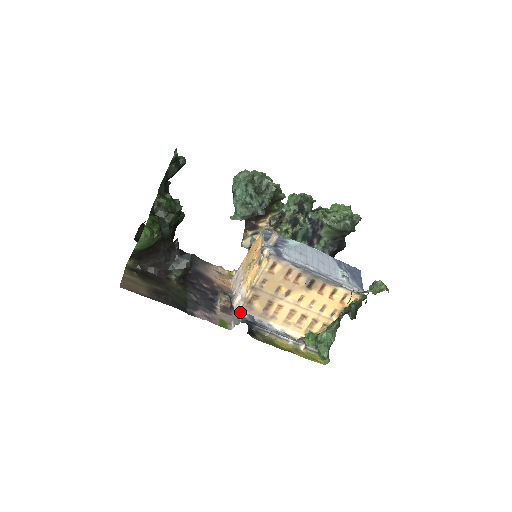
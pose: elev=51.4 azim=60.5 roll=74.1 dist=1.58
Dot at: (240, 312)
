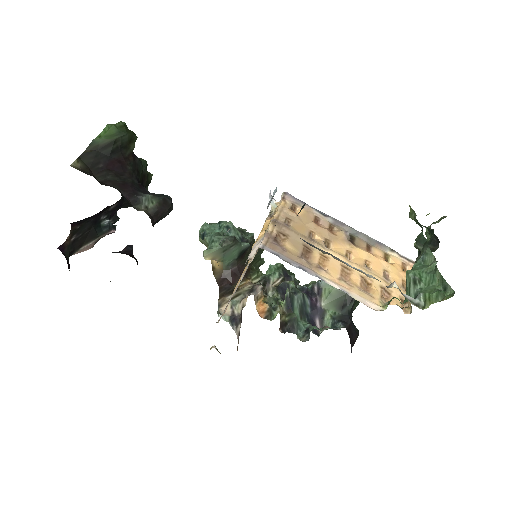
Dot at: occluded
